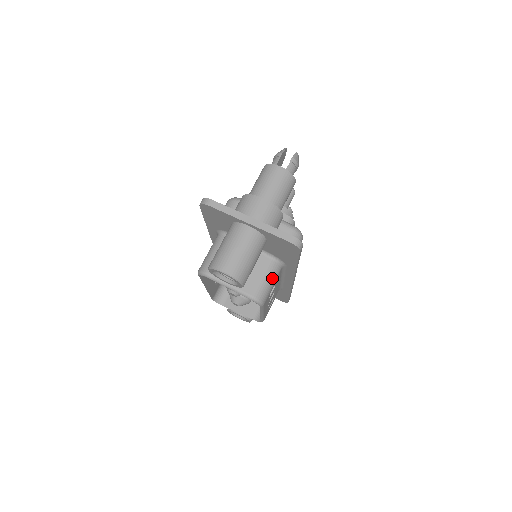
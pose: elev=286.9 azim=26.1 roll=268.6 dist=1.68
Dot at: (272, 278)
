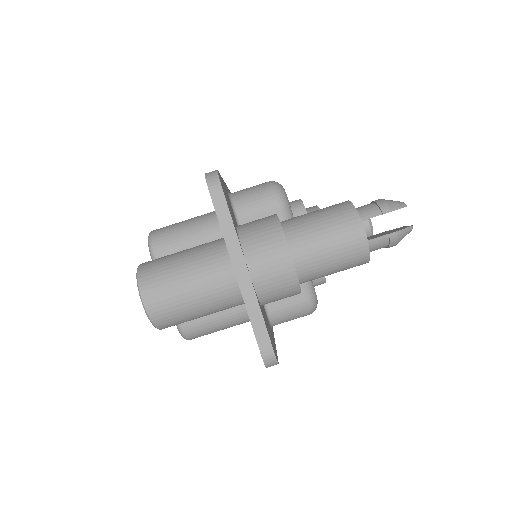
Dot at: (227, 325)
